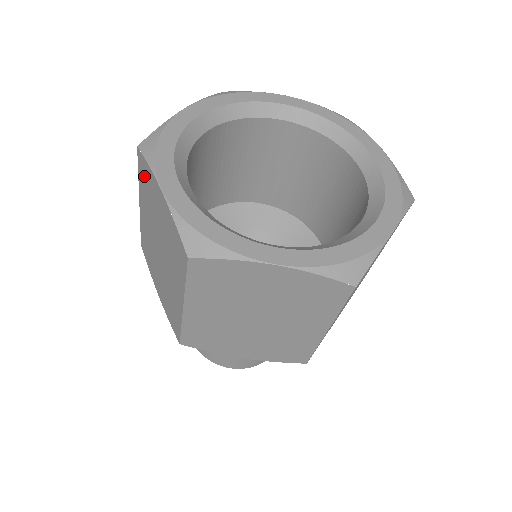
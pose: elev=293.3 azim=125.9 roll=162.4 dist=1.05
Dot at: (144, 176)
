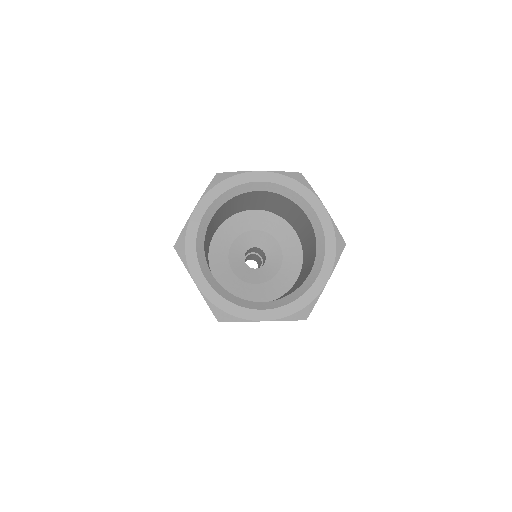
Dot at: occluded
